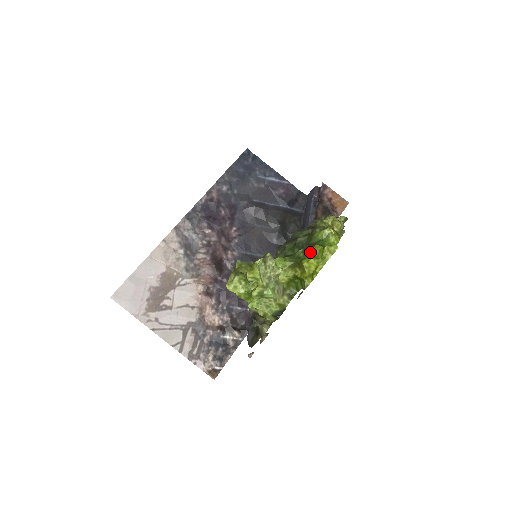
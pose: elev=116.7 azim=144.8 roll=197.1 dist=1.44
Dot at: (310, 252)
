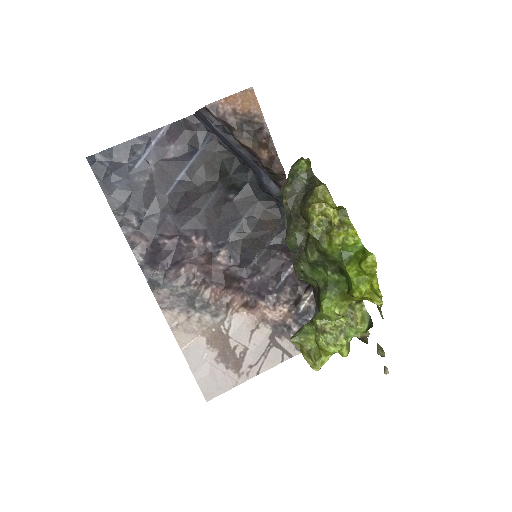
Dot at: (346, 275)
